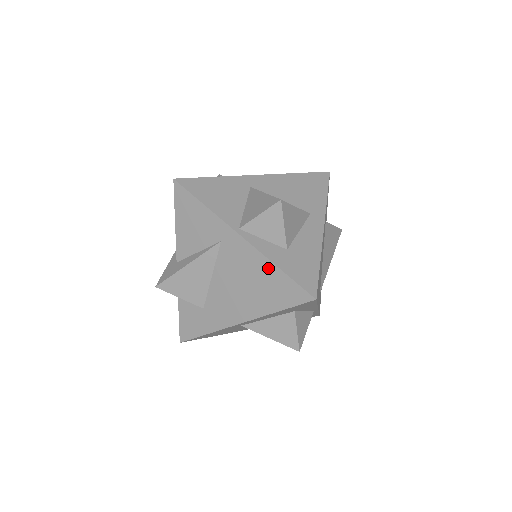
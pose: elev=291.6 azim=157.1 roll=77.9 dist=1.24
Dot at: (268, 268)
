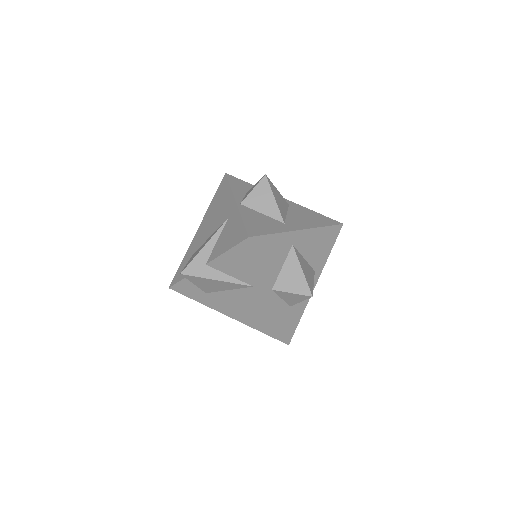
Dot at: (273, 318)
